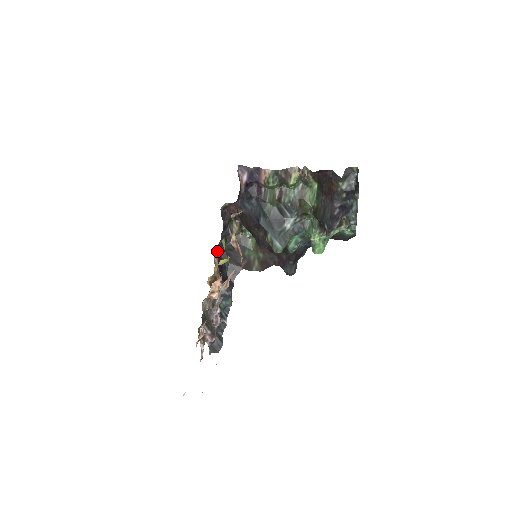
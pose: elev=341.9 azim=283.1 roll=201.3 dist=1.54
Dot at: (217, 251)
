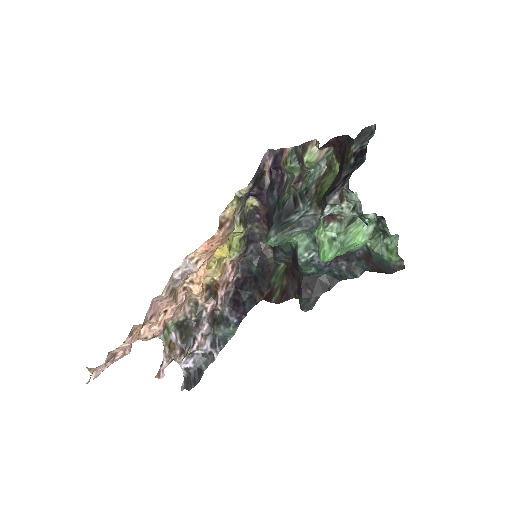
Dot at: (244, 271)
